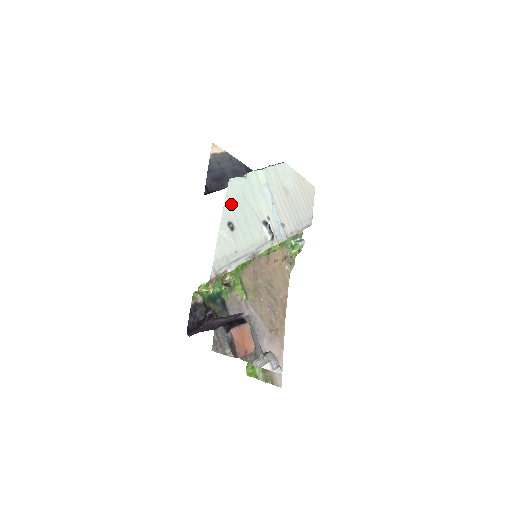
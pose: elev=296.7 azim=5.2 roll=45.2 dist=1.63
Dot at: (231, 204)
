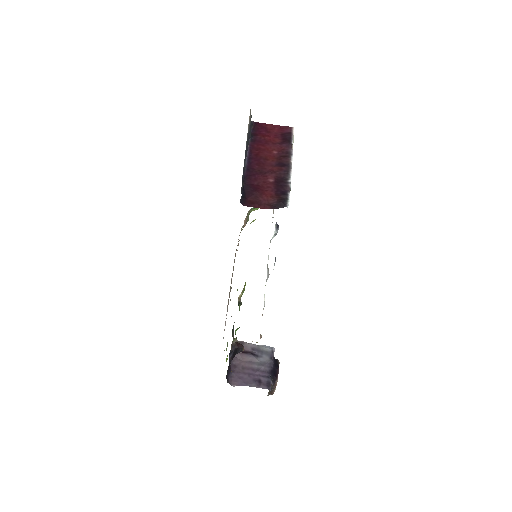
Dot at: occluded
